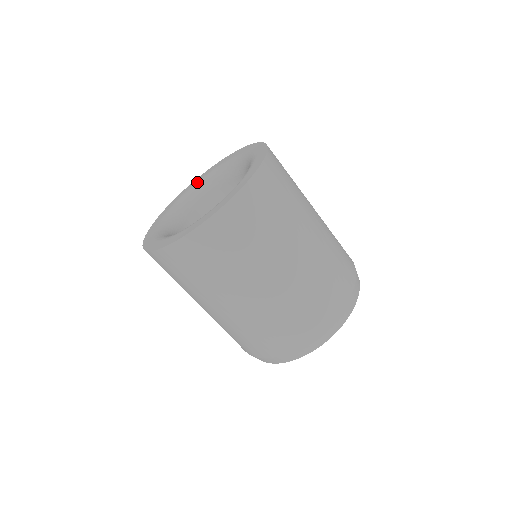
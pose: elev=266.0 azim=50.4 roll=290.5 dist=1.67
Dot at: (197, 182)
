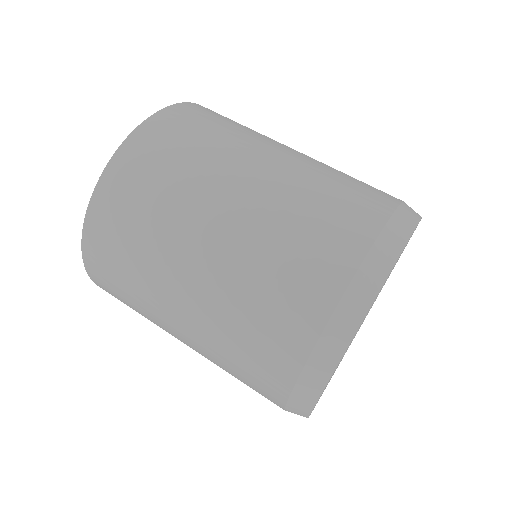
Dot at: occluded
